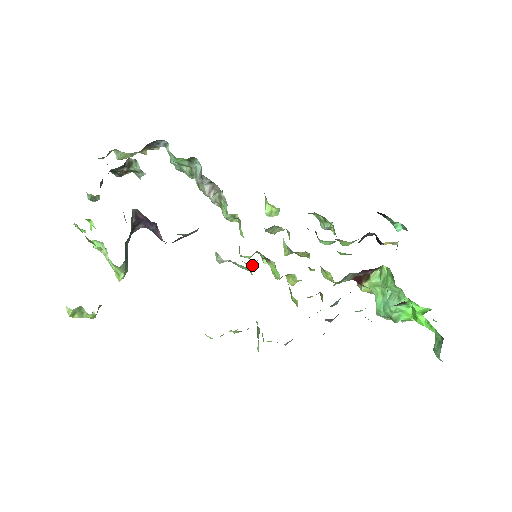
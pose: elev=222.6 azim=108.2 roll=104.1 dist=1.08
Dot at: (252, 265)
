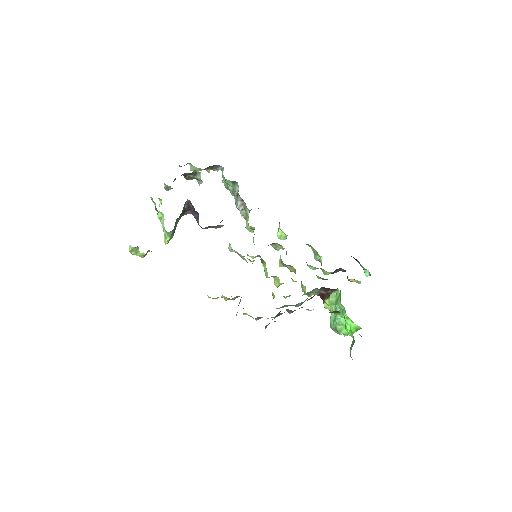
Dot at: (252, 261)
